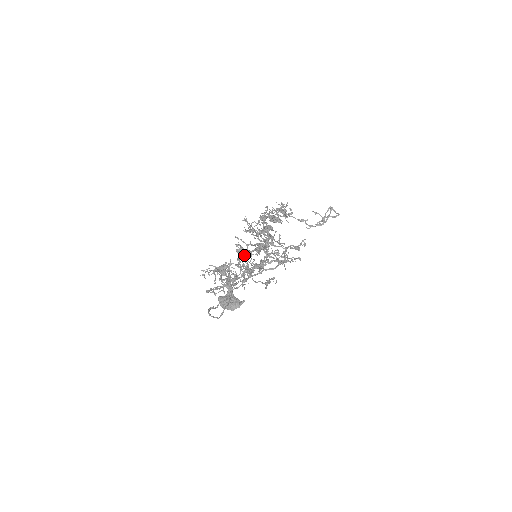
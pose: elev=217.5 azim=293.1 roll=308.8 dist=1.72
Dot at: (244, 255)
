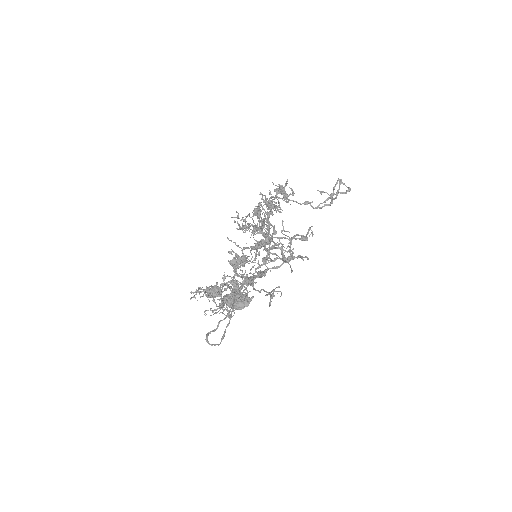
Dot at: (238, 267)
